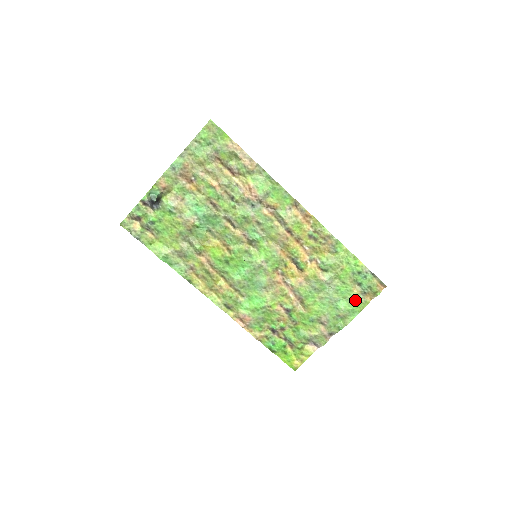
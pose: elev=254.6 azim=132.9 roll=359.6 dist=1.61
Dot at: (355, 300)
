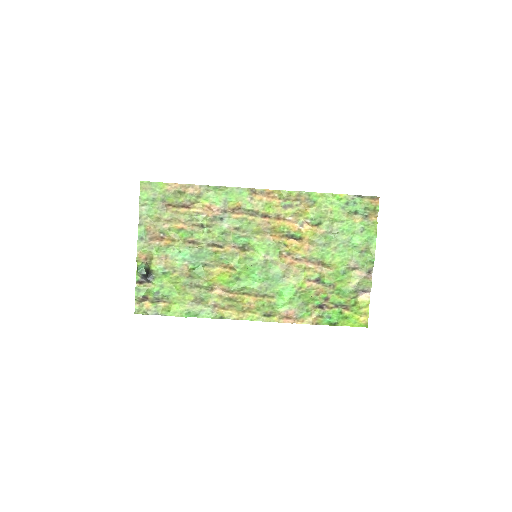
Dot at: (363, 228)
